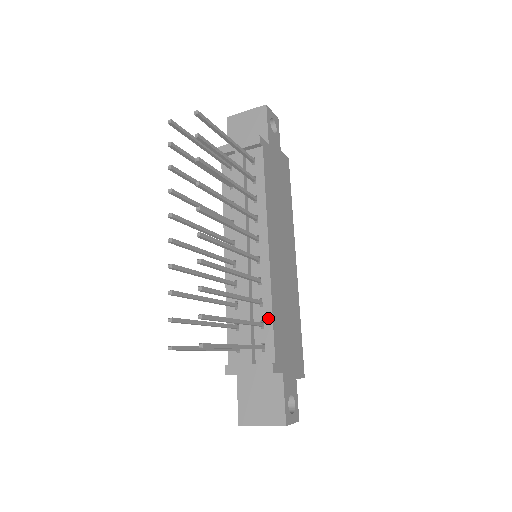
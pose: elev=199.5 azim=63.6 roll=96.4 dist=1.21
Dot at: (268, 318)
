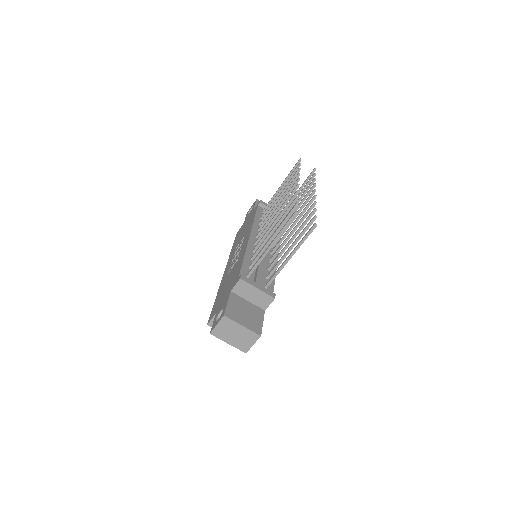
Dot at: occluded
